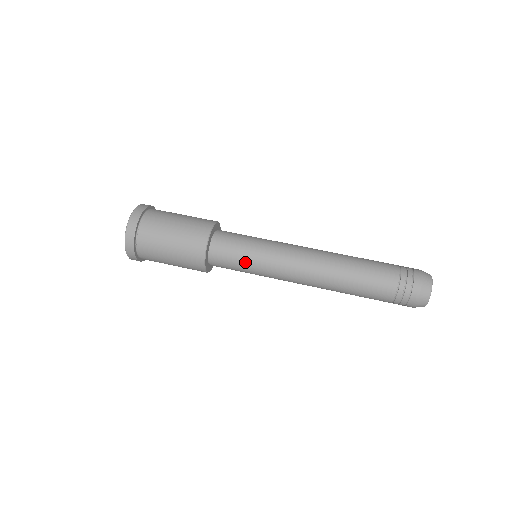
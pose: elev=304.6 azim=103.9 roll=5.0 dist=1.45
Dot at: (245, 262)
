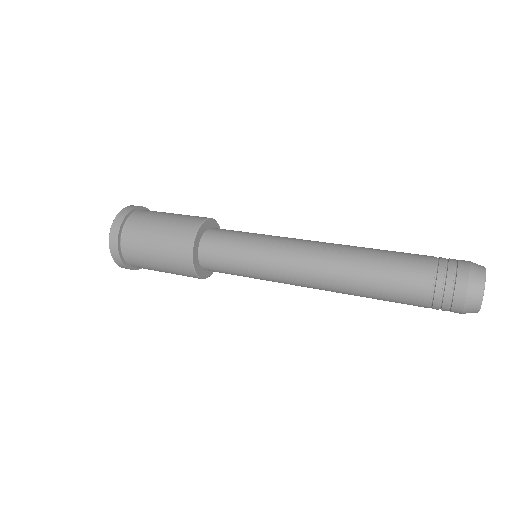
Dot at: (239, 253)
